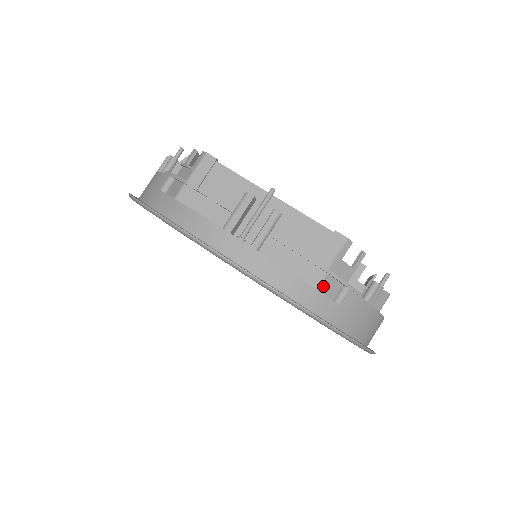
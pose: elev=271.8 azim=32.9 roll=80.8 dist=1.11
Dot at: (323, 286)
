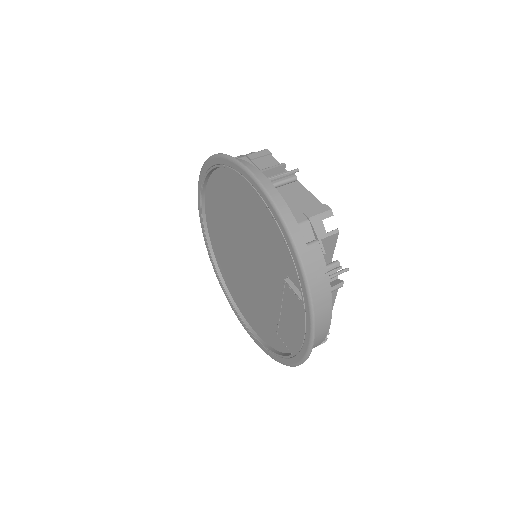
Dot at: (303, 227)
